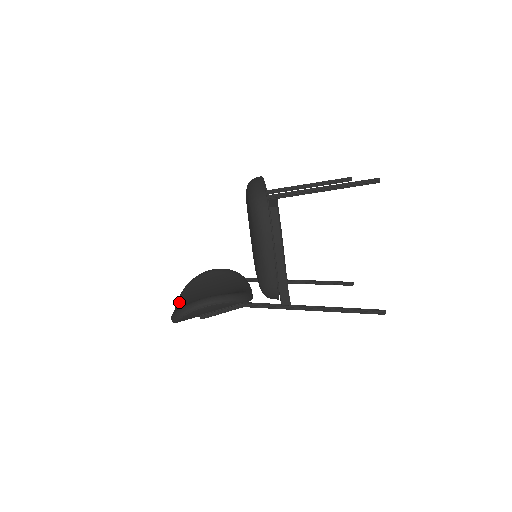
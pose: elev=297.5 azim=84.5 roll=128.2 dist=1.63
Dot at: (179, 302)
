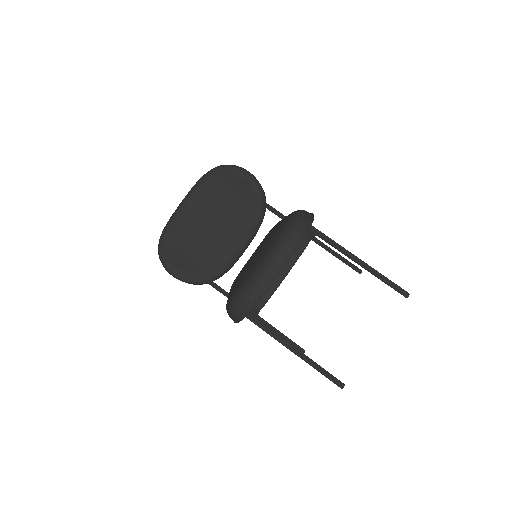
Dot at: (190, 197)
